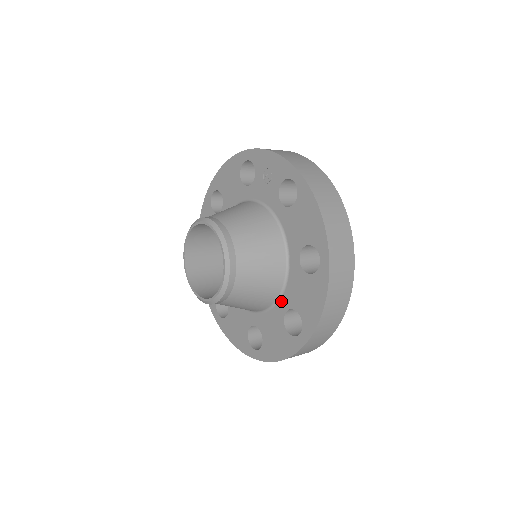
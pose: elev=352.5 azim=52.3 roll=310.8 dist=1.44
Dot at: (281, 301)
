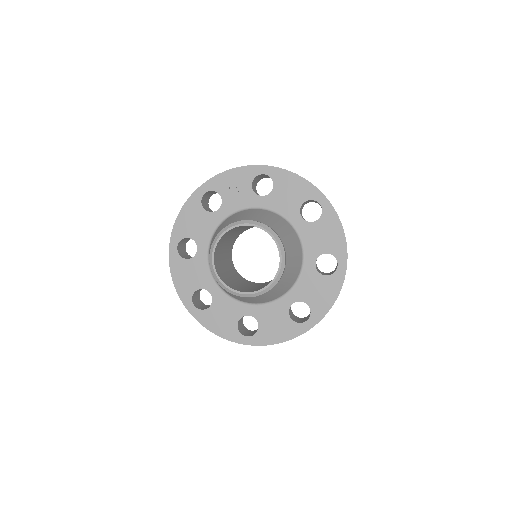
Dot at: (306, 260)
